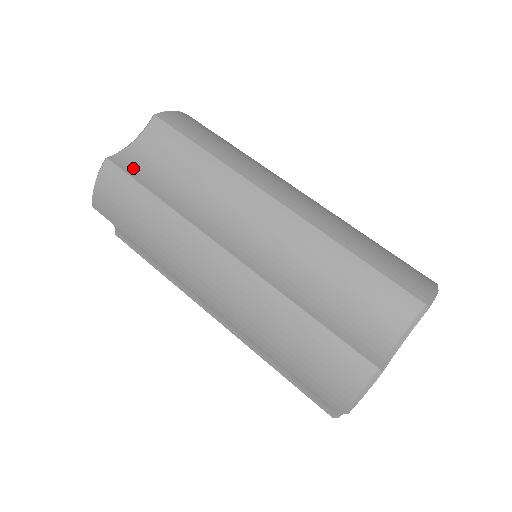
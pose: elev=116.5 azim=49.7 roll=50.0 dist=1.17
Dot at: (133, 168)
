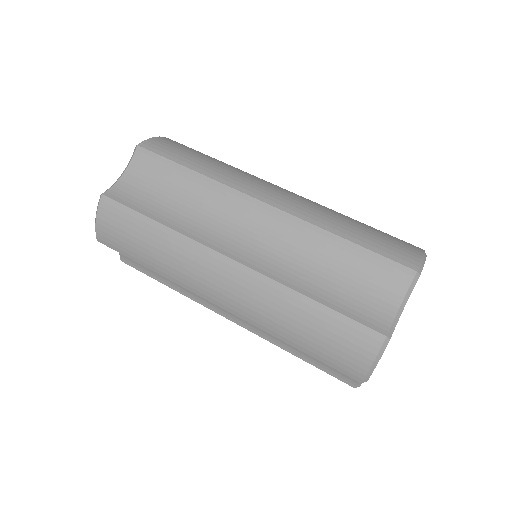
Dot at: (128, 199)
